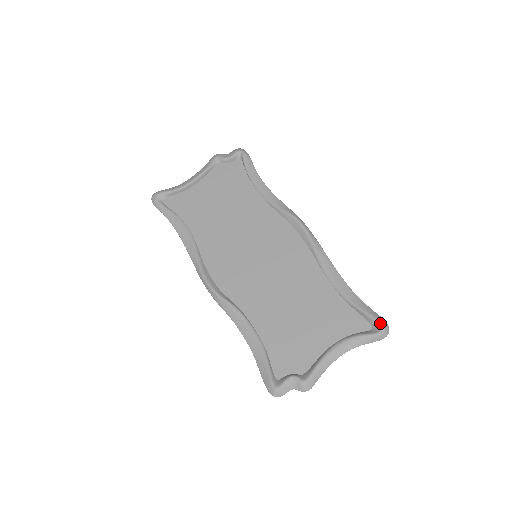
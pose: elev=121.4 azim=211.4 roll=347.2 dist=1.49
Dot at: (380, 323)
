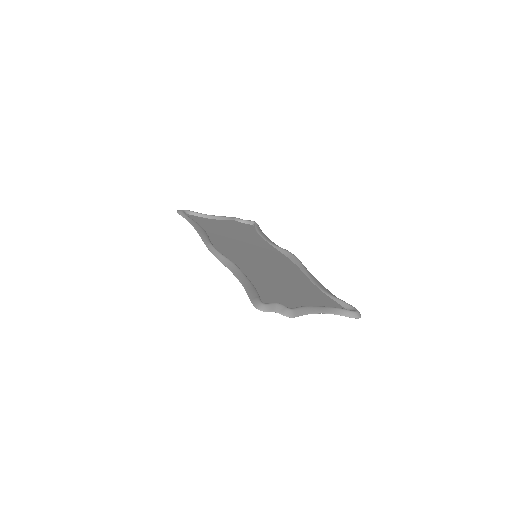
Dot at: (355, 308)
